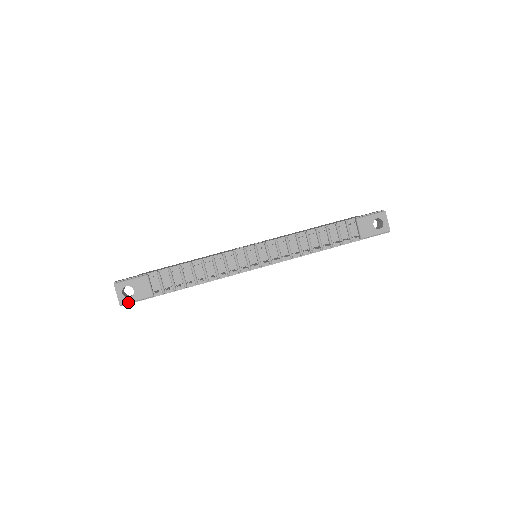
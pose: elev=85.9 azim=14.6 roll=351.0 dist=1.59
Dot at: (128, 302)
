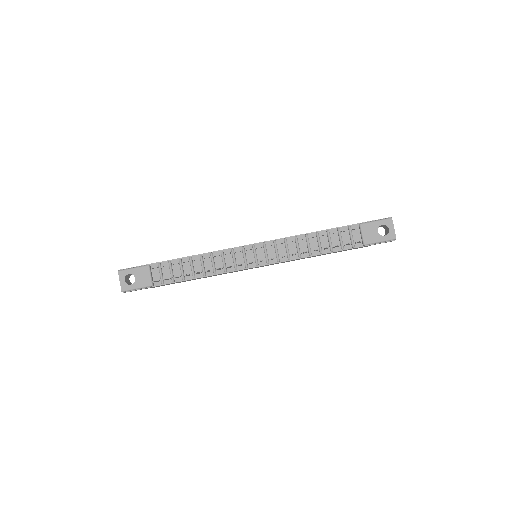
Dot at: (129, 289)
